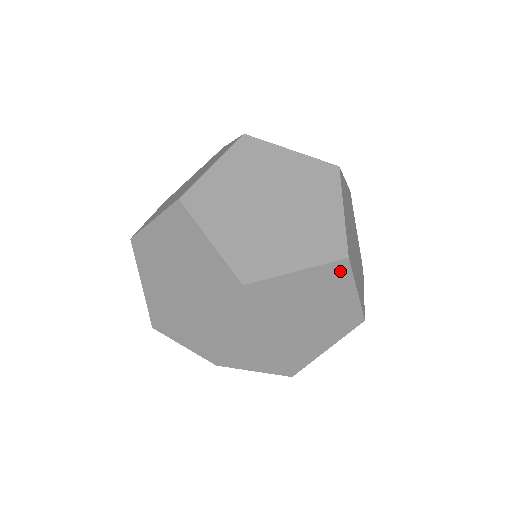
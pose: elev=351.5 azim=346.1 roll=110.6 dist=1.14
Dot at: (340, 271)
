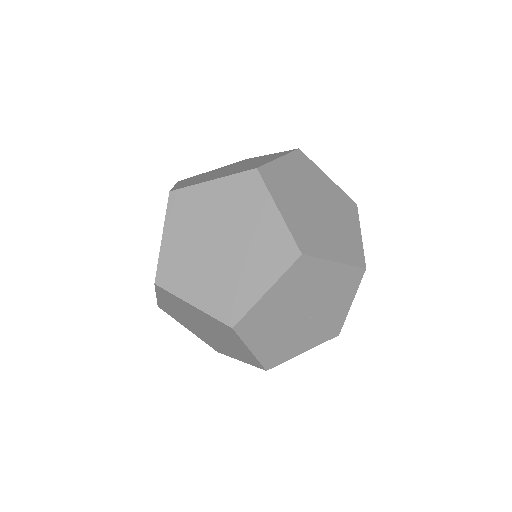
Dot at: (304, 265)
